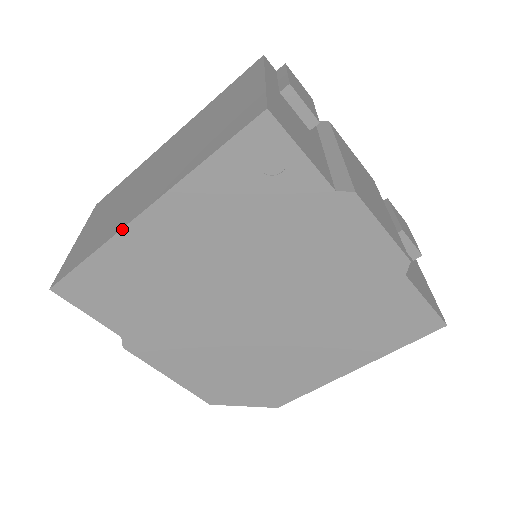
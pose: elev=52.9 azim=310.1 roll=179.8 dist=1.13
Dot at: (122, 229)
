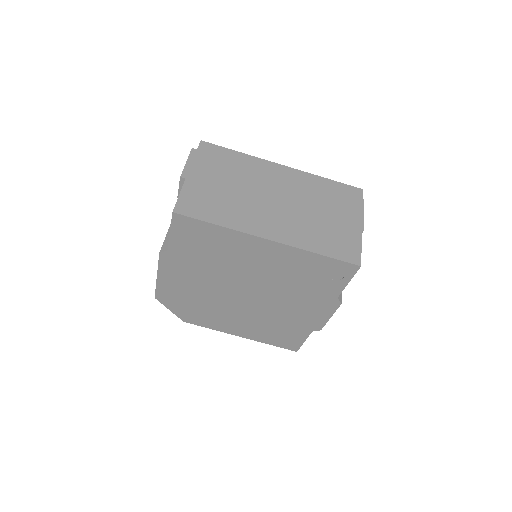
Dot at: (249, 234)
